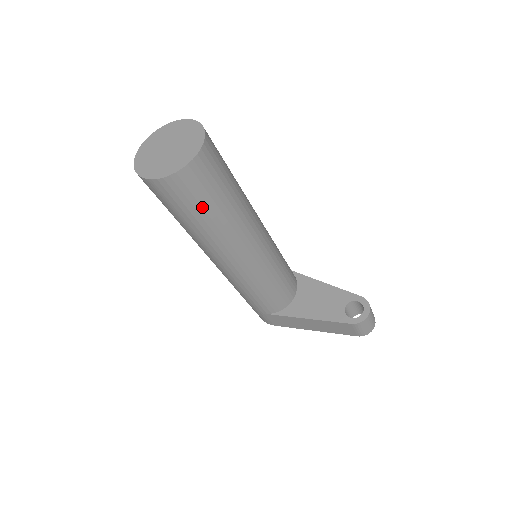
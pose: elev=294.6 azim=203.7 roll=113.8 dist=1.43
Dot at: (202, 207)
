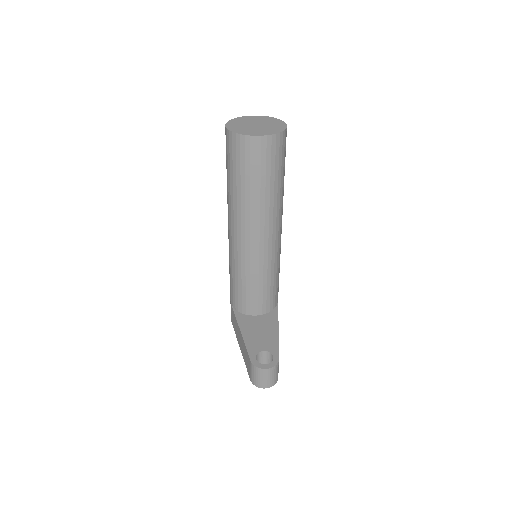
Dot at: (237, 172)
